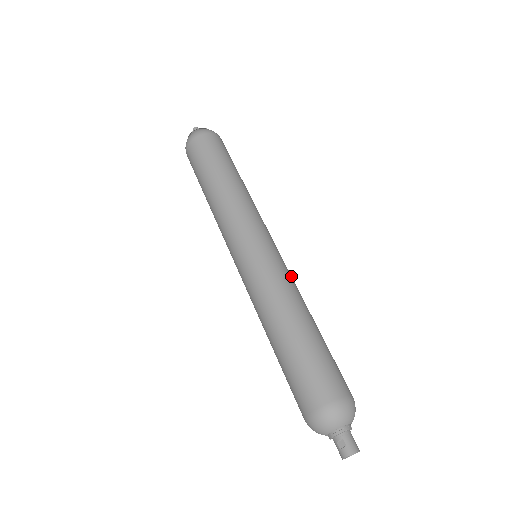
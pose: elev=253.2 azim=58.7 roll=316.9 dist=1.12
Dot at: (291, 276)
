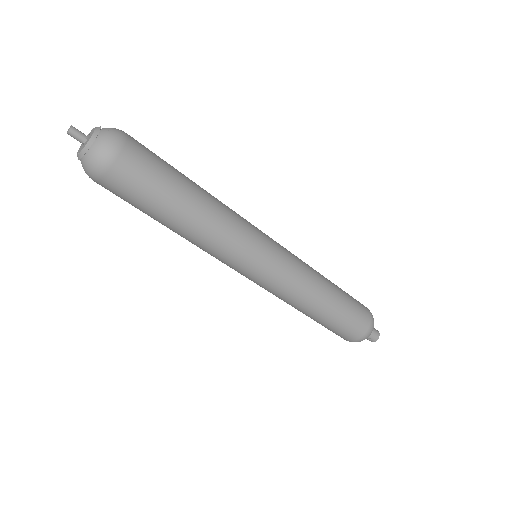
Dot at: (299, 265)
